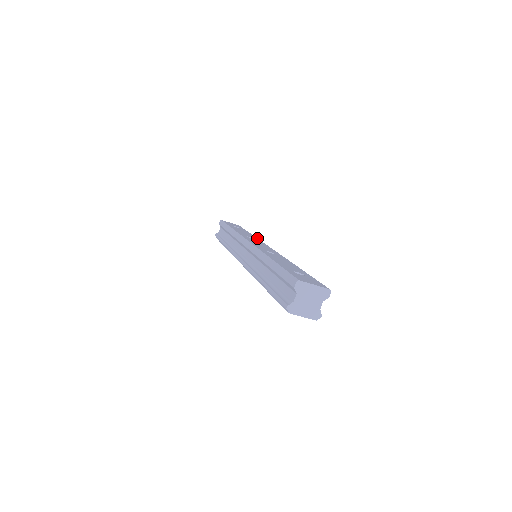
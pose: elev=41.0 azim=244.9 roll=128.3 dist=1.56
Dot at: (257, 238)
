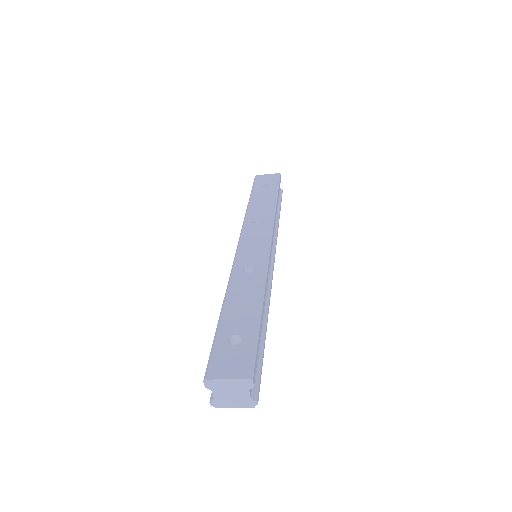
Dot at: (272, 212)
